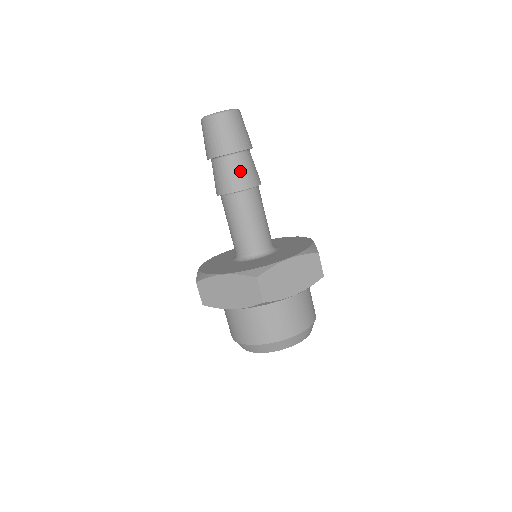
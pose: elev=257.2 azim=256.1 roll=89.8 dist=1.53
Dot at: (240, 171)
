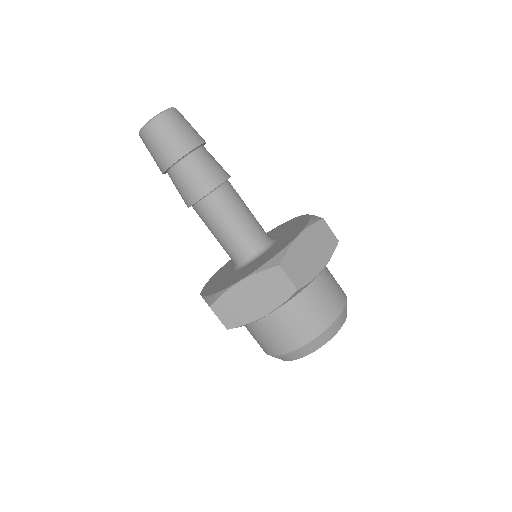
Dot at: (185, 183)
